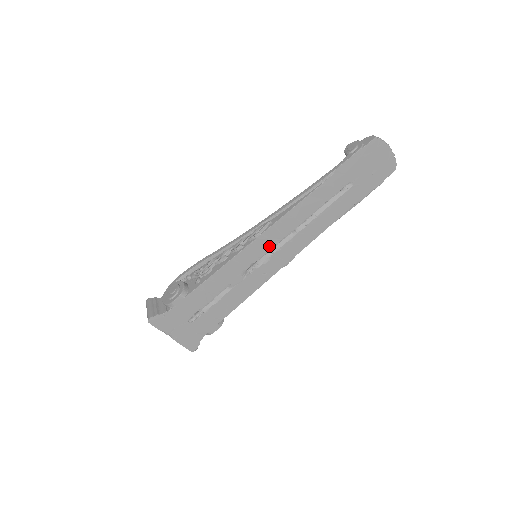
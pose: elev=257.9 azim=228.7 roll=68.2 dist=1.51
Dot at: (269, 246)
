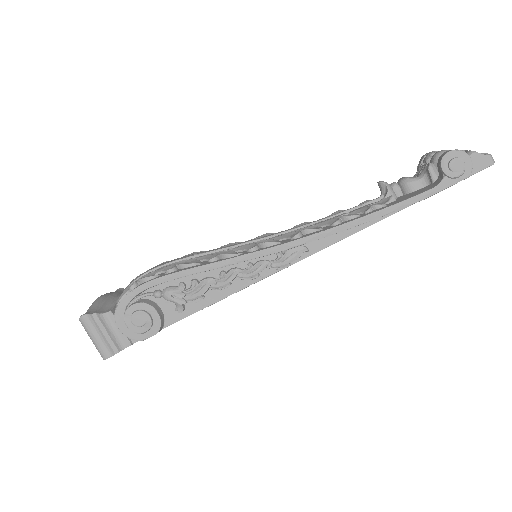
Dot at: occluded
